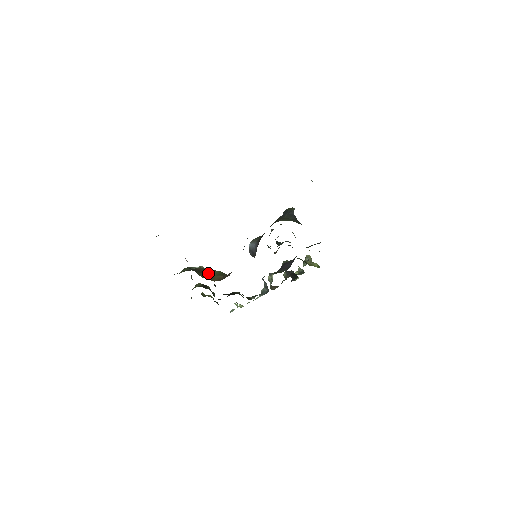
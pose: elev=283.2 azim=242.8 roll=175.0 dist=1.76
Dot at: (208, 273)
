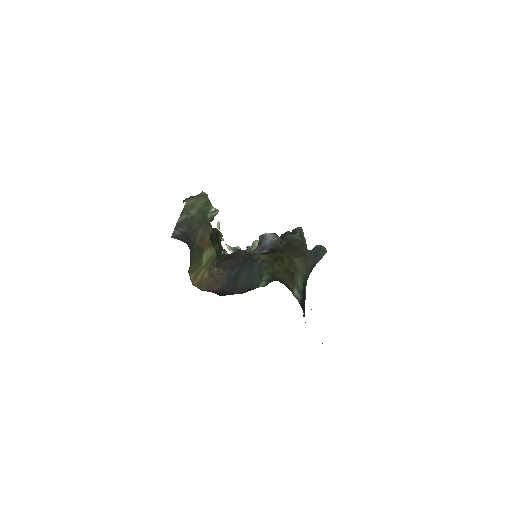
Dot at: (203, 257)
